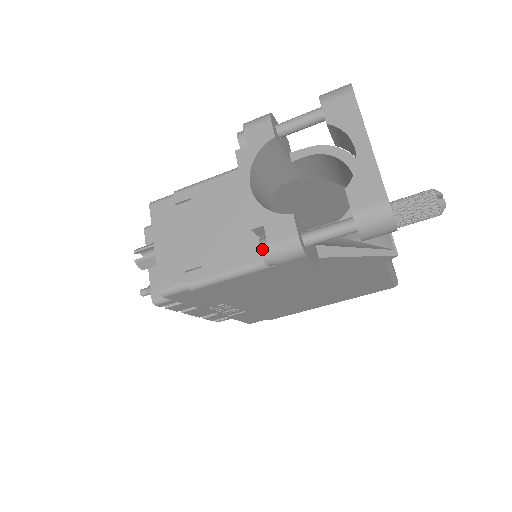
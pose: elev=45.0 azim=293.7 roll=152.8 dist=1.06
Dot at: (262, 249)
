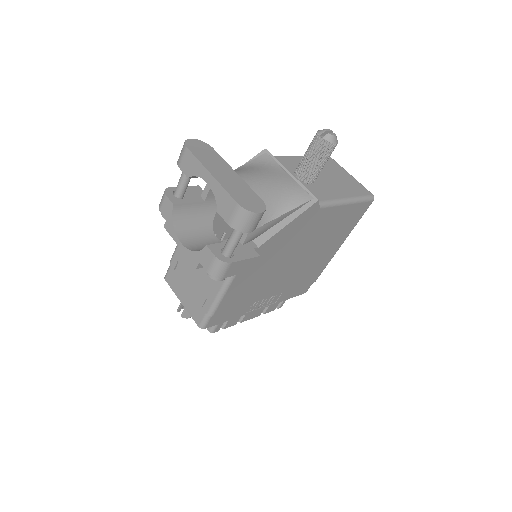
Dot at: (209, 275)
